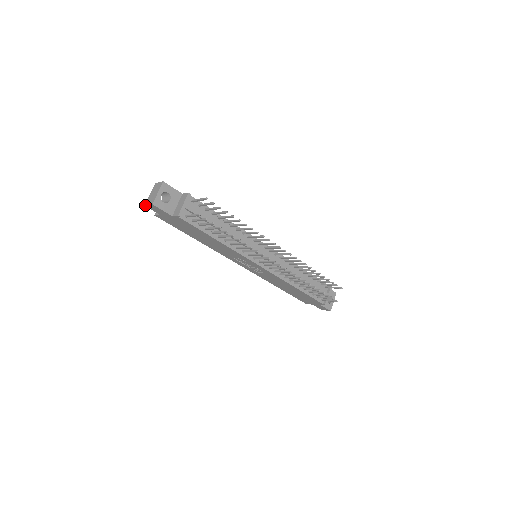
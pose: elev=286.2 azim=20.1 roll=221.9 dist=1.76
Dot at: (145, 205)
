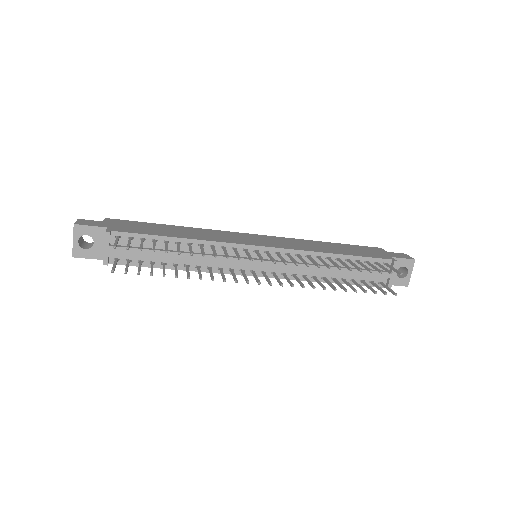
Dot at: occluded
